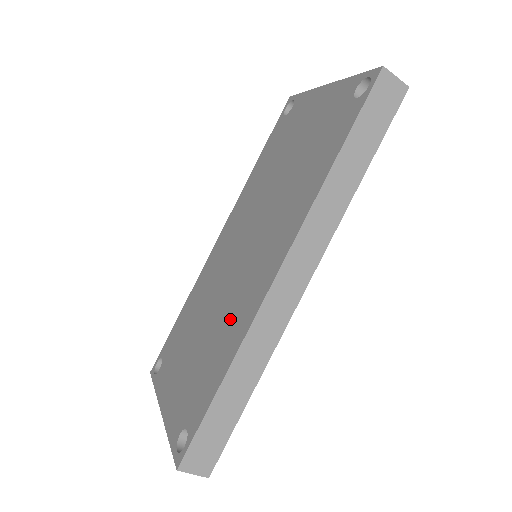
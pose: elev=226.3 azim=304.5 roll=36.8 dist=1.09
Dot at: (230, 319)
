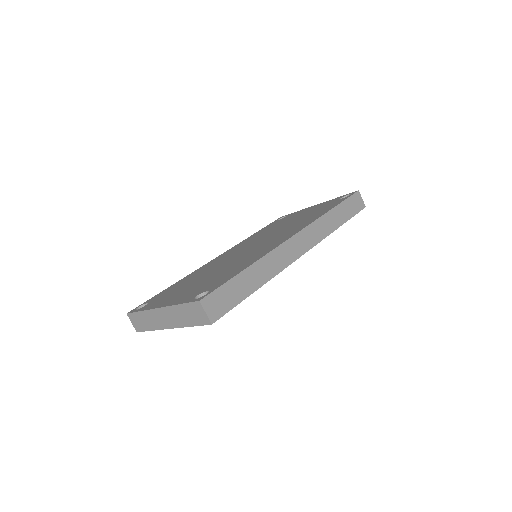
Dot at: (247, 258)
